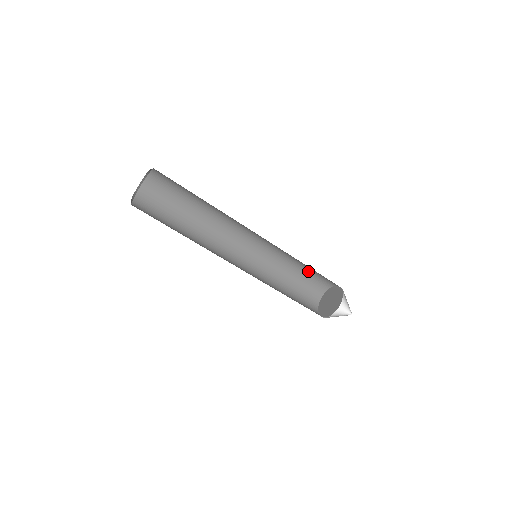
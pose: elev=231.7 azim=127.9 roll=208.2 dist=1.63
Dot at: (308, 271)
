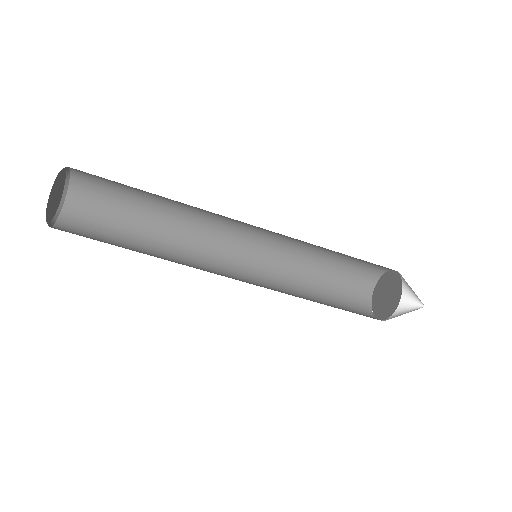
Dot at: occluded
